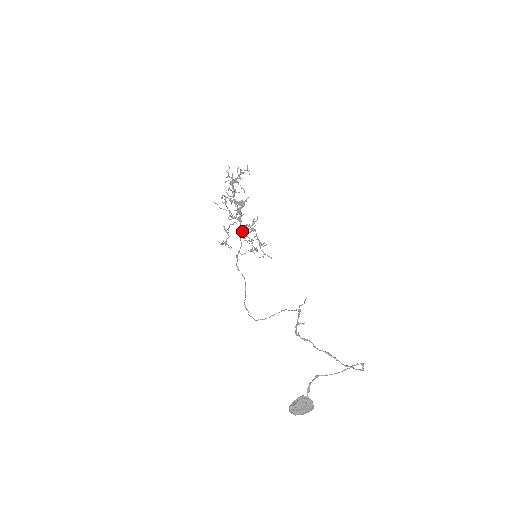
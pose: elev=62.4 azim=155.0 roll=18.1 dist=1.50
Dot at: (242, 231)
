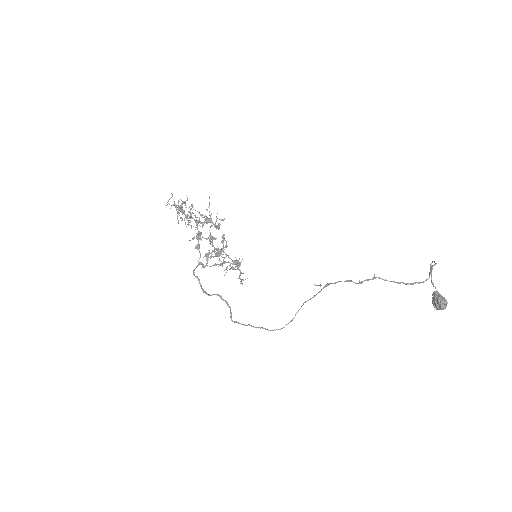
Dot at: (202, 263)
